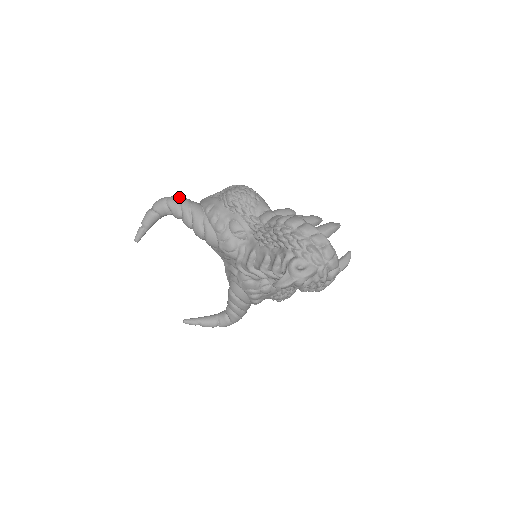
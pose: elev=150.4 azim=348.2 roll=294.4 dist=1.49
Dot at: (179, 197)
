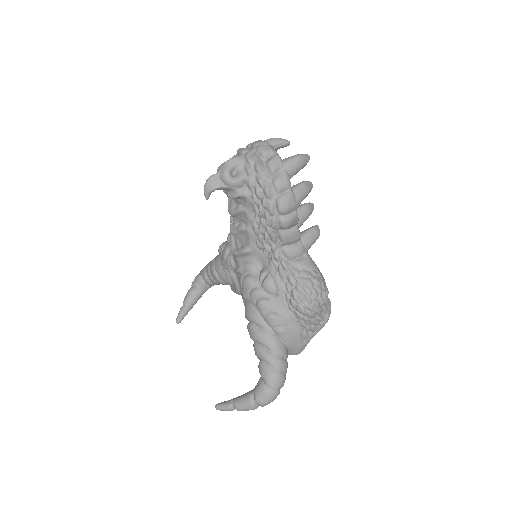
Dot at: occluded
